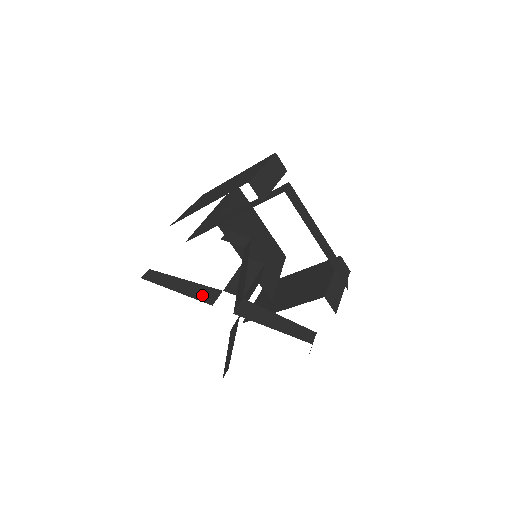
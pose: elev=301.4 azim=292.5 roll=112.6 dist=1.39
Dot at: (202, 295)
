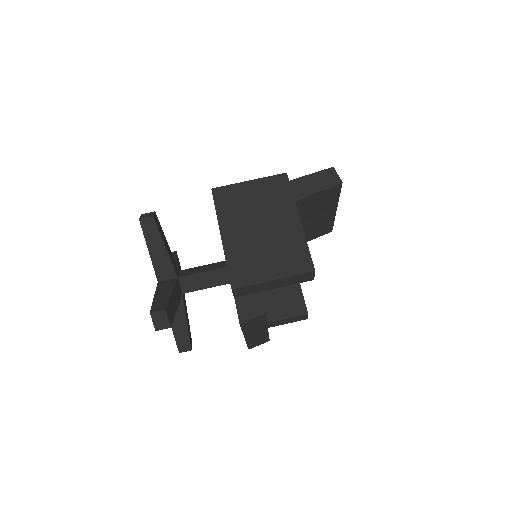
Dot at: (161, 269)
